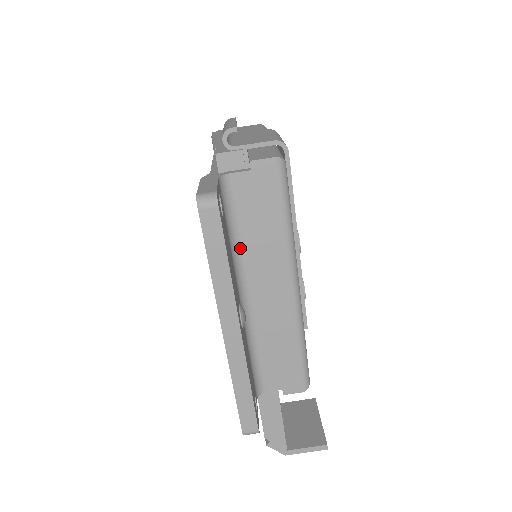
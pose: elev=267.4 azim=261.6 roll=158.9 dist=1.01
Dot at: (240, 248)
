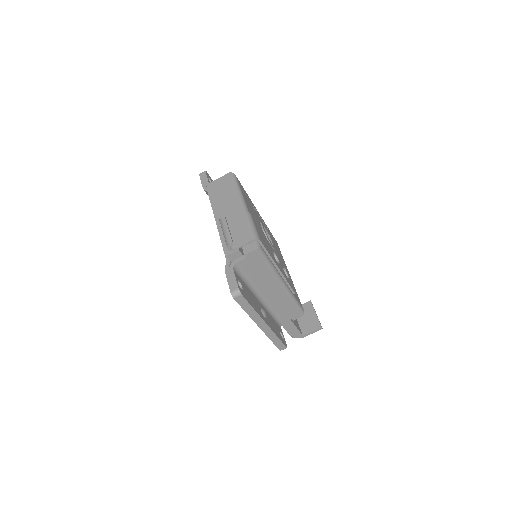
Dot at: (252, 283)
